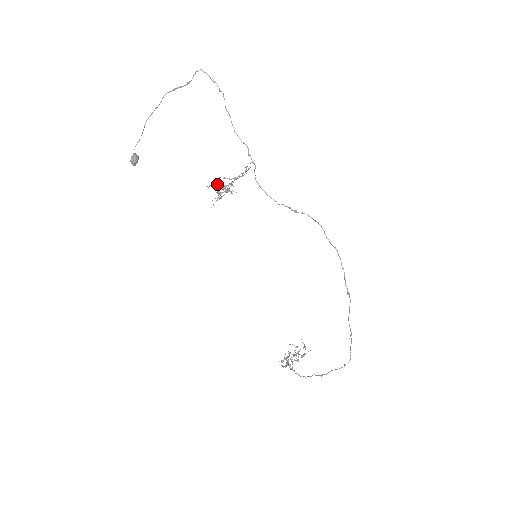
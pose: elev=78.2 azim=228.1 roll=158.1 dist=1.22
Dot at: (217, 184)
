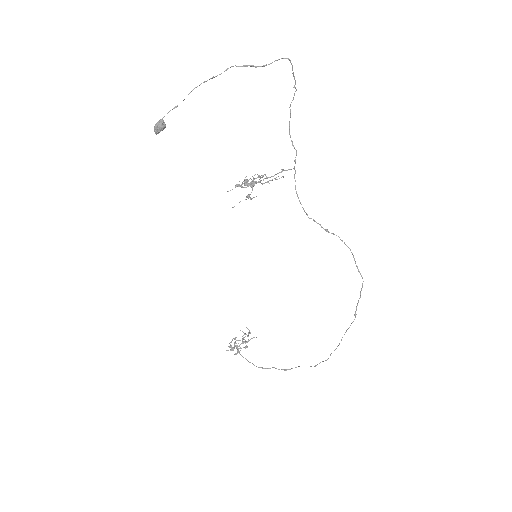
Dot at: (253, 182)
